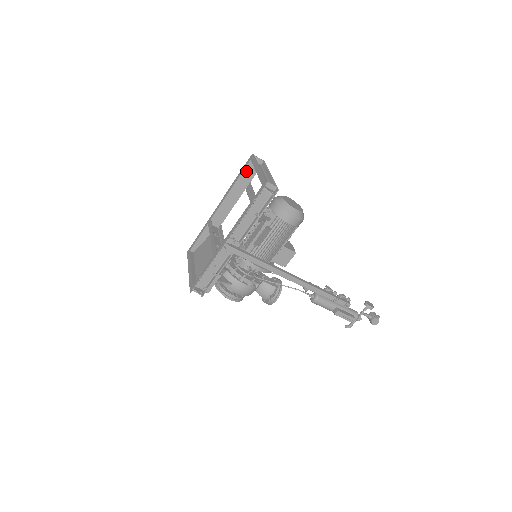
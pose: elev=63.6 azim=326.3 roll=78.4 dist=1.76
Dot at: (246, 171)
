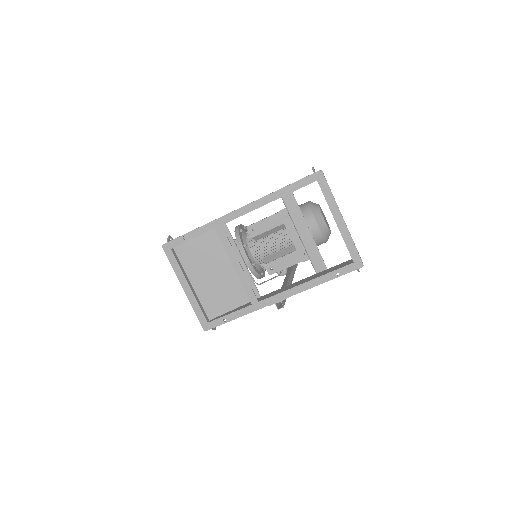
Dot at: occluded
